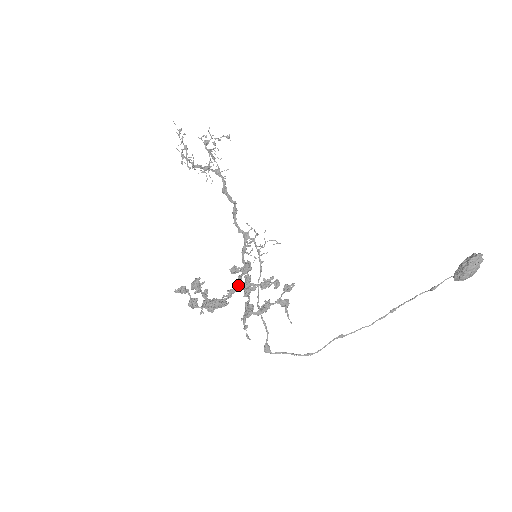
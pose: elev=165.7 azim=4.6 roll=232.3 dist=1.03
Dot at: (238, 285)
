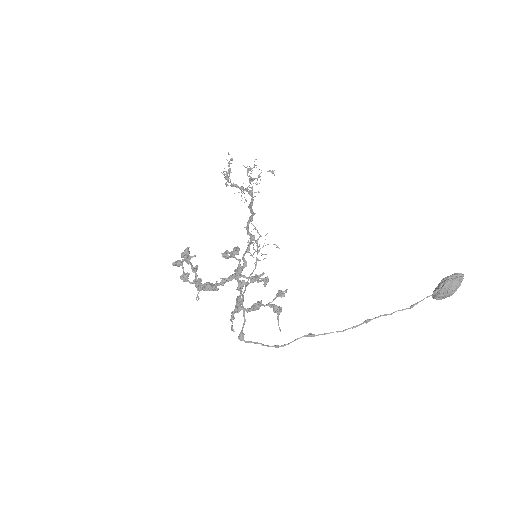
Dot at: (231, 275)
